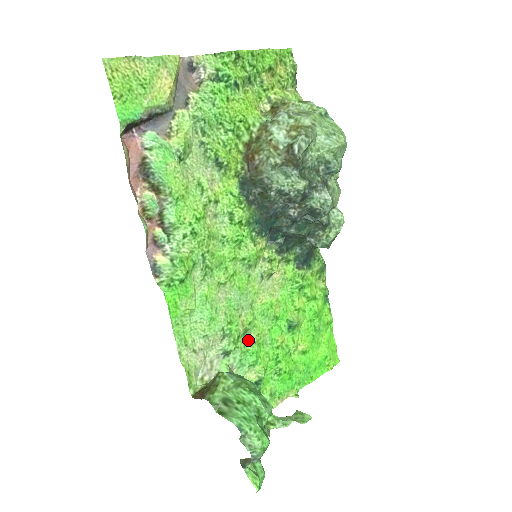
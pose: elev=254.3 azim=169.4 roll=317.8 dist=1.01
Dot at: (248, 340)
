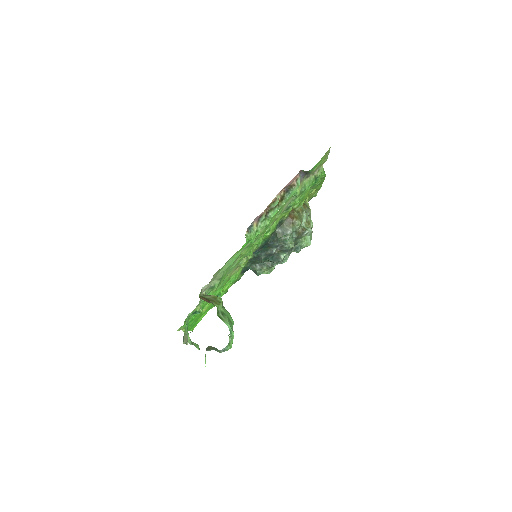
Dot at: occluded
